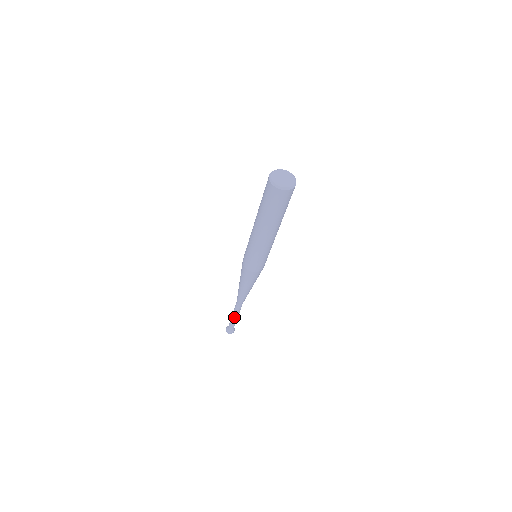
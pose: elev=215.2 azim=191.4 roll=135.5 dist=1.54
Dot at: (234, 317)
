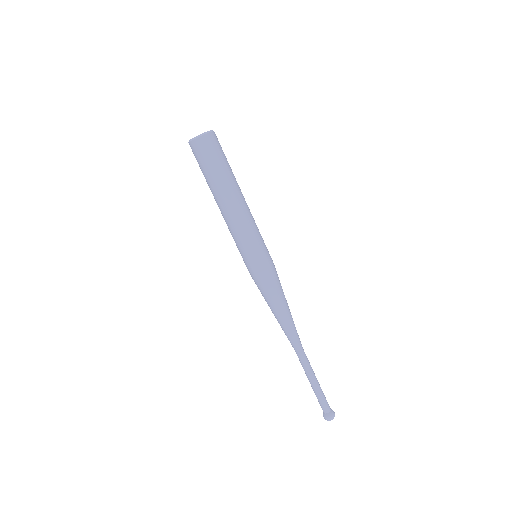
Dot at: (310, 381)
